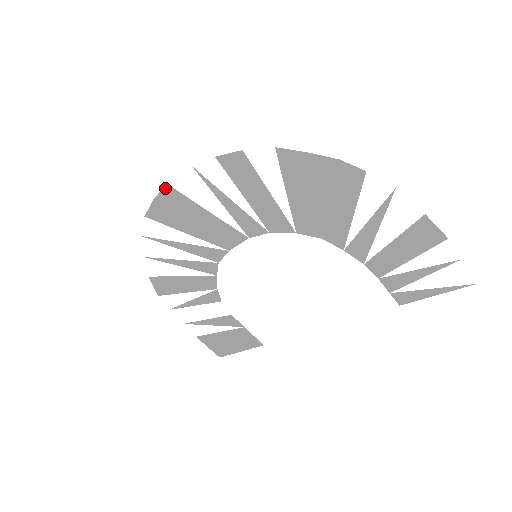
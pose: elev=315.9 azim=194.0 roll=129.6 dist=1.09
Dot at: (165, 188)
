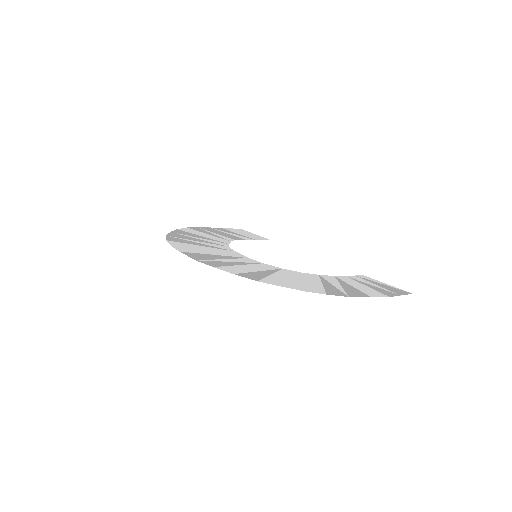
Dot at: (178, 250)
